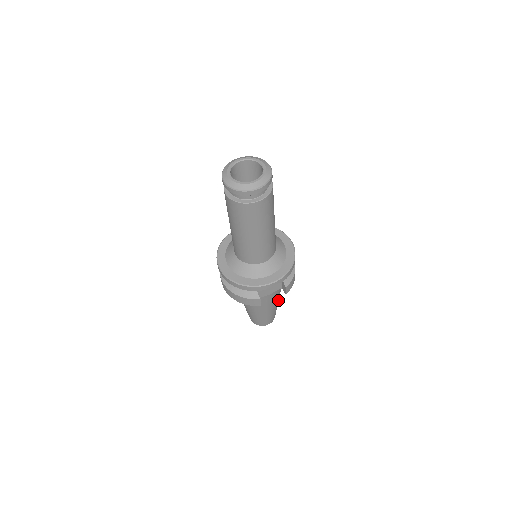
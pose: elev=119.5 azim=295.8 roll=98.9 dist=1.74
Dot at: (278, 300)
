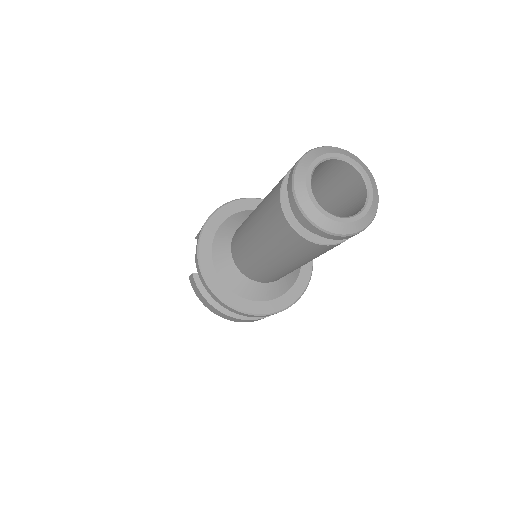
Dot at: occluded
